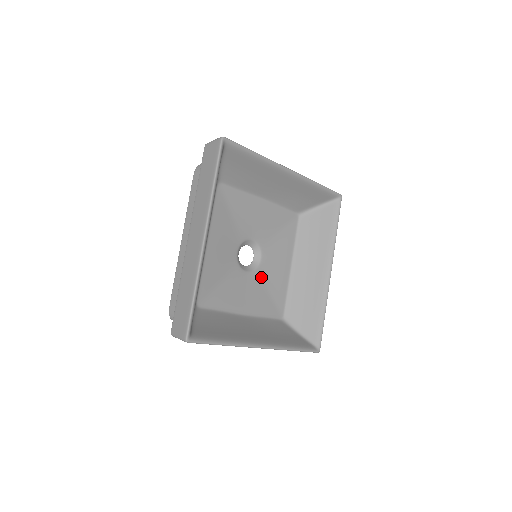
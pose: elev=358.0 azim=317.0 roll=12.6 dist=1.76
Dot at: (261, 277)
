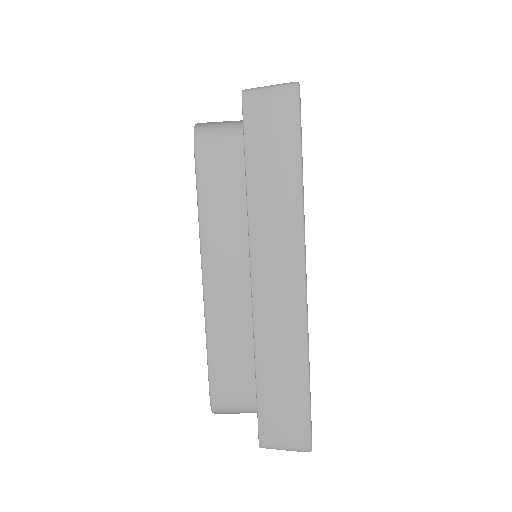
Dot at: occluded
